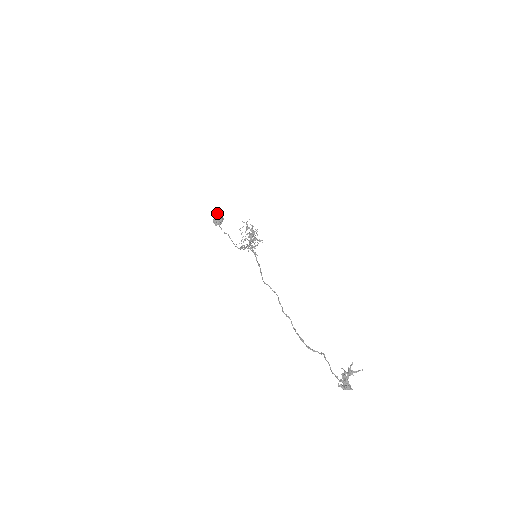
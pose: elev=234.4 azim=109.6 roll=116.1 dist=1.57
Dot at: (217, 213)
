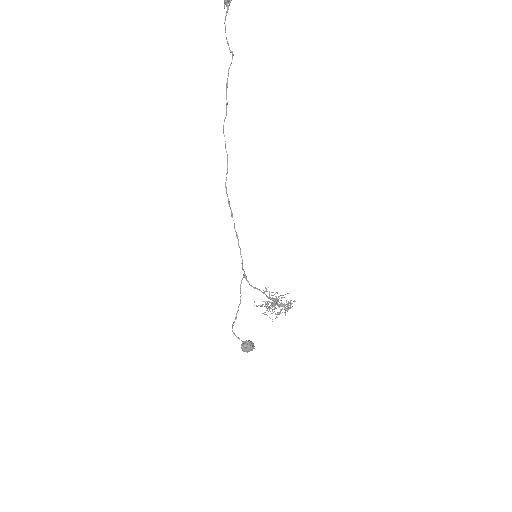
Dot at: (232, 330)
